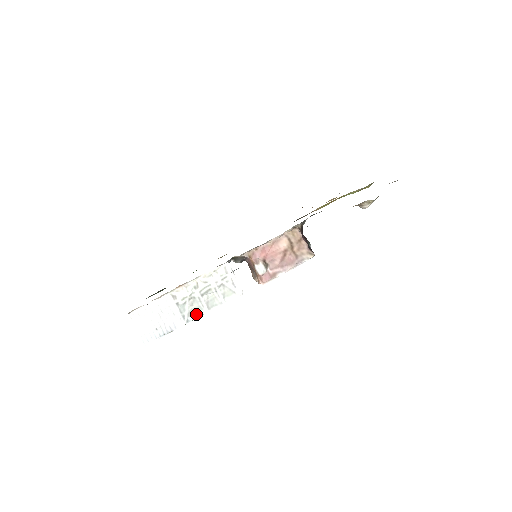
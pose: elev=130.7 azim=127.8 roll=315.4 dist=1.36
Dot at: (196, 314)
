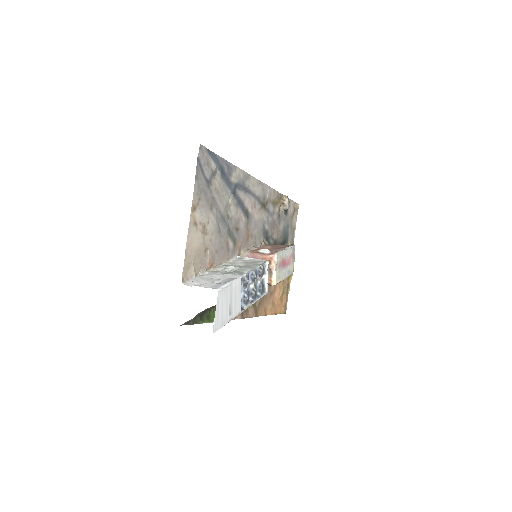
Dot at: (244, 273)
